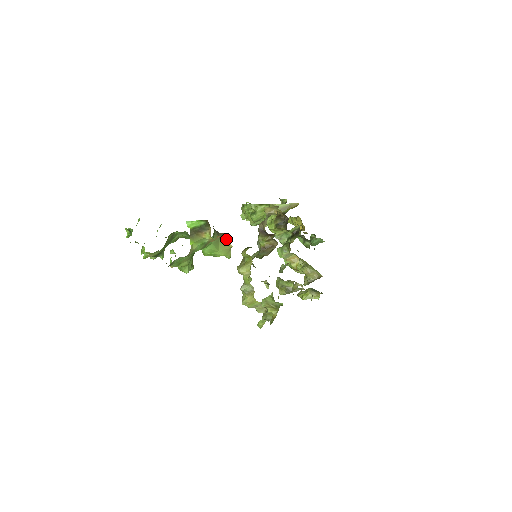
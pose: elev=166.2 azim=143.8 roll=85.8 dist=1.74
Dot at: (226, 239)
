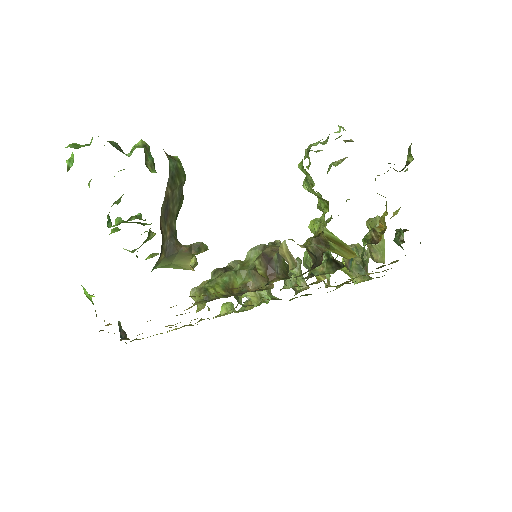
Dot at: (188, 260)
